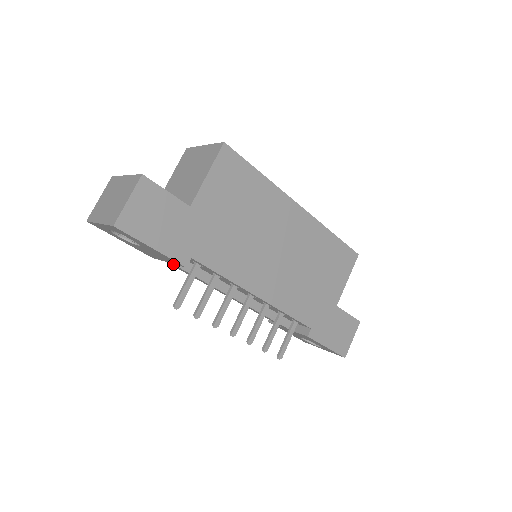
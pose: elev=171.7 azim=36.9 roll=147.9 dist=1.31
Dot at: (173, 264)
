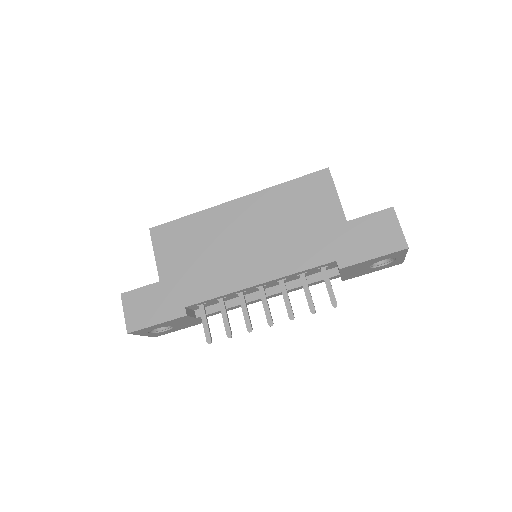
Dot at: (197, 318)
